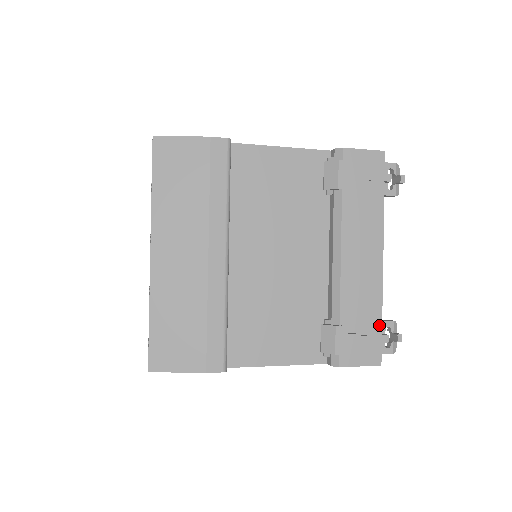
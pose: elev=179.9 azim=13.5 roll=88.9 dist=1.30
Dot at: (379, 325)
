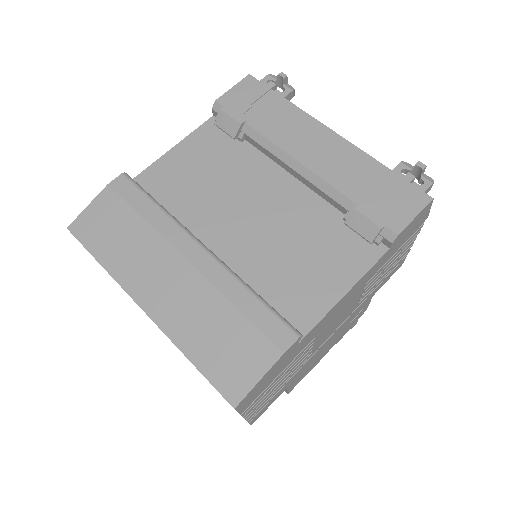
Dot at: (391, 174)
